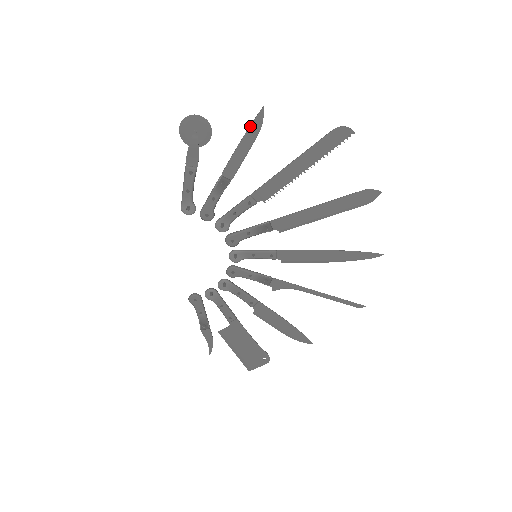
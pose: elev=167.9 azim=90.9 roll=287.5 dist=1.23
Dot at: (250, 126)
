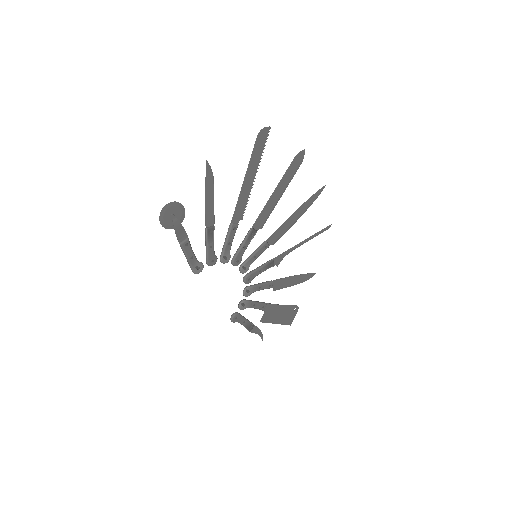
Dot at: (206, 180)
